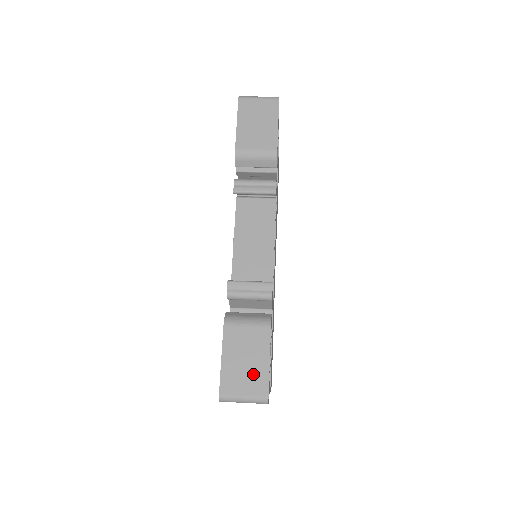
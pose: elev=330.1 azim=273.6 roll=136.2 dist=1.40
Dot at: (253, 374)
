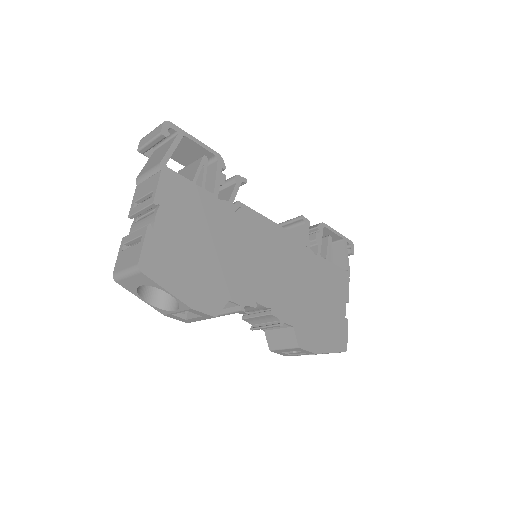
Dot at: occluded
